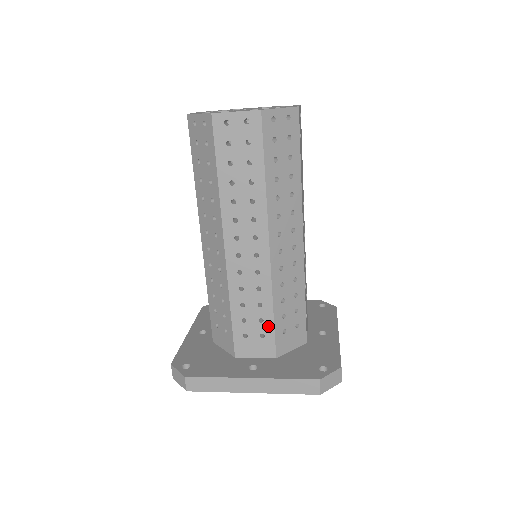
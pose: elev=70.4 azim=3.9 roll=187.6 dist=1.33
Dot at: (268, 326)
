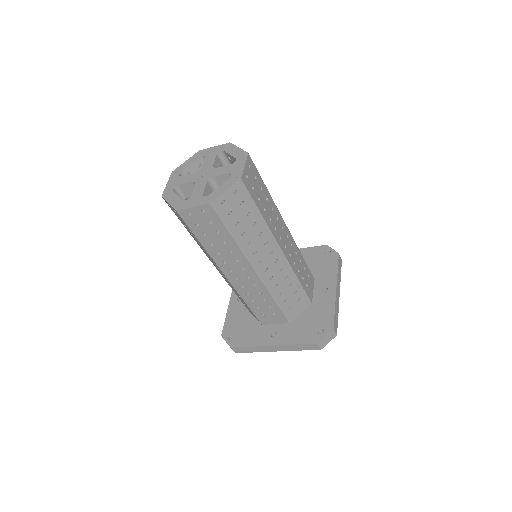
Dot at: (276, 309)
